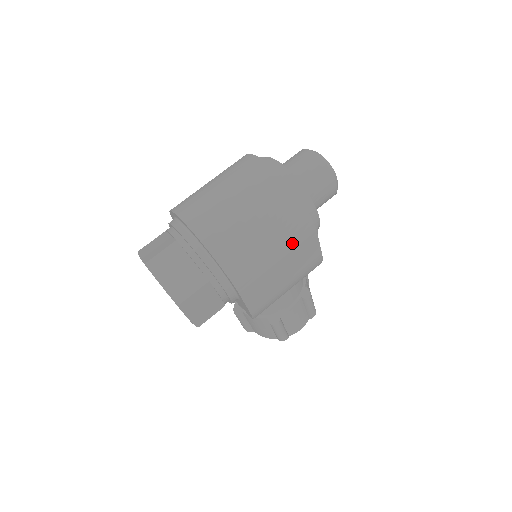
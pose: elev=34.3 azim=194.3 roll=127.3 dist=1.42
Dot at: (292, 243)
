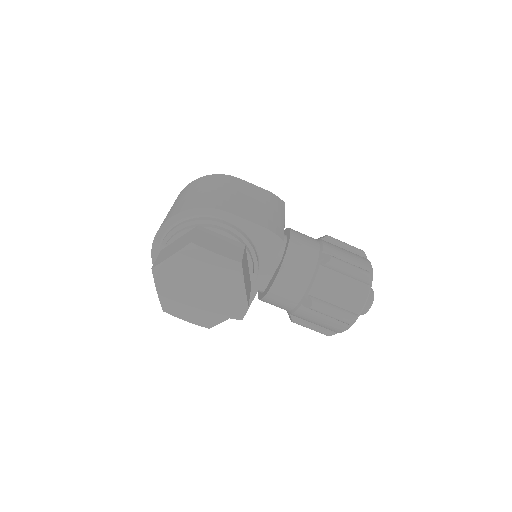
Dot at: (227, 184)
